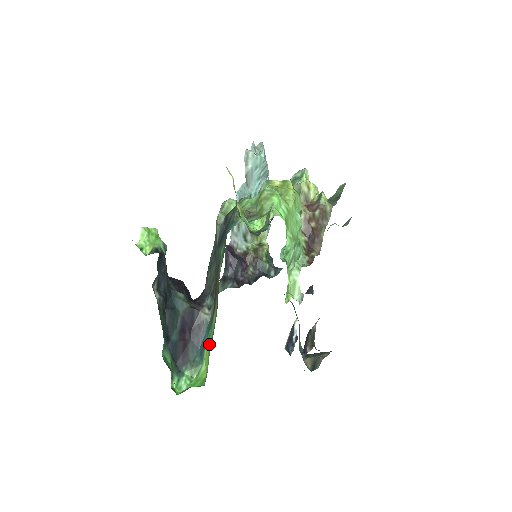
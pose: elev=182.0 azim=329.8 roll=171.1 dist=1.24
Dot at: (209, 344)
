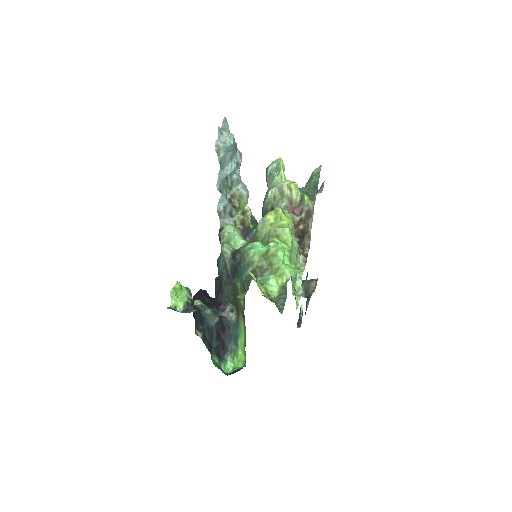
Dot at: (242, 342)
